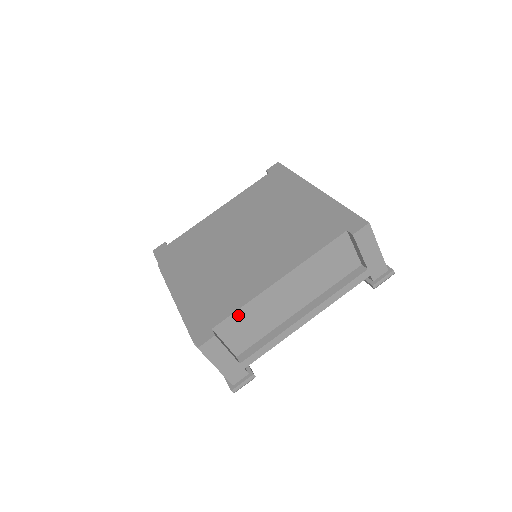
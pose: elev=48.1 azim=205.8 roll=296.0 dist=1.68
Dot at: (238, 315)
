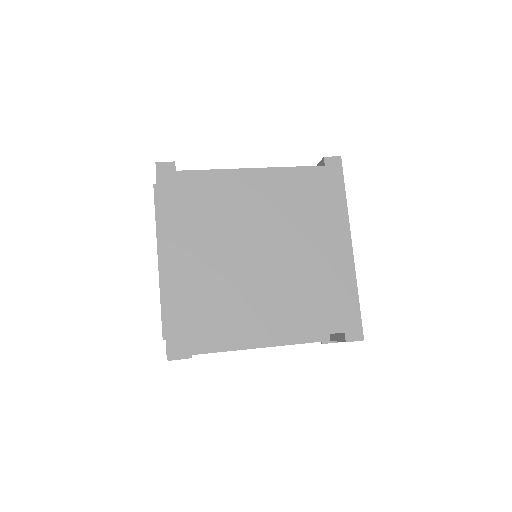
Dot at: occluded
